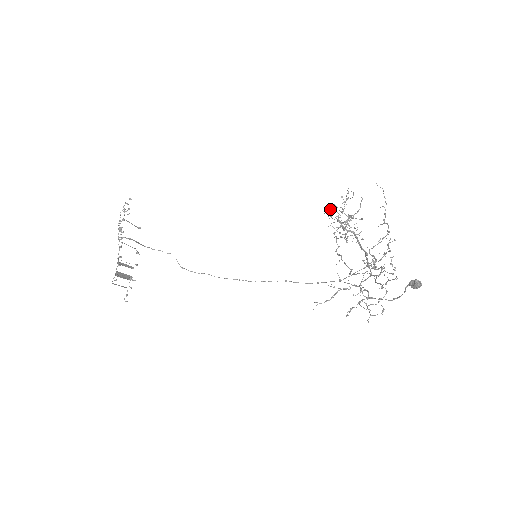
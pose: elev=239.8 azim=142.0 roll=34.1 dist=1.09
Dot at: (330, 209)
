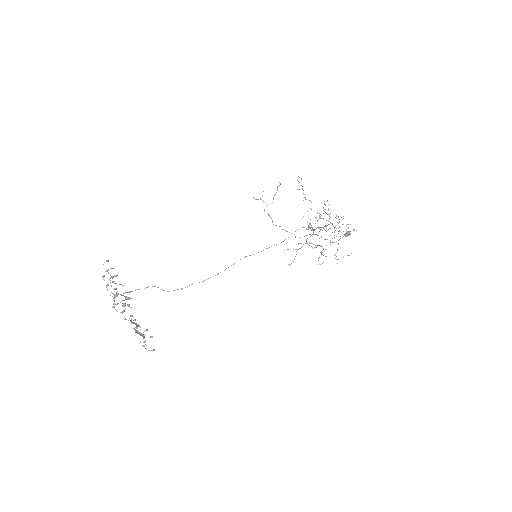
Dot at: occluded
